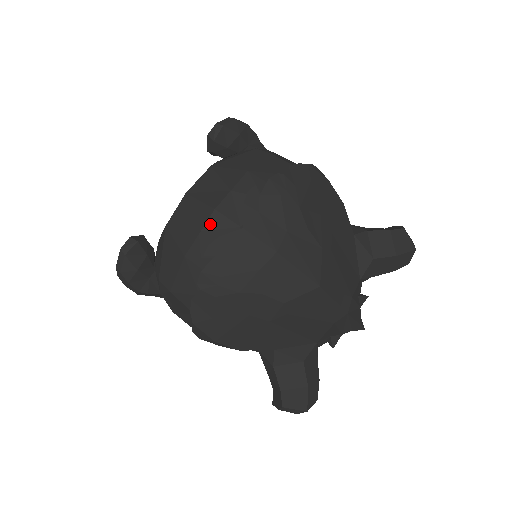
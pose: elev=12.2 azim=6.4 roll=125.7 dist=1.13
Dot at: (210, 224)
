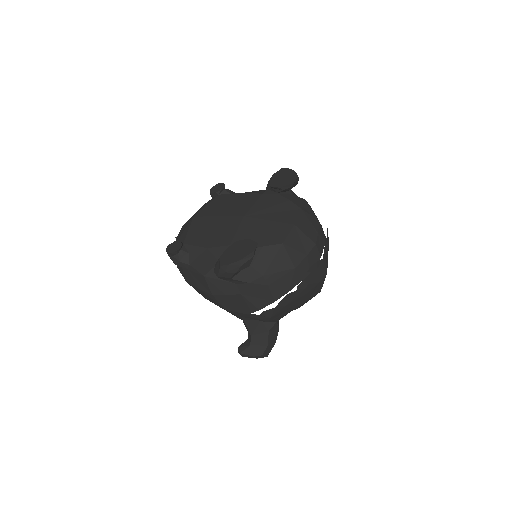
Dot at: (312, 252)
